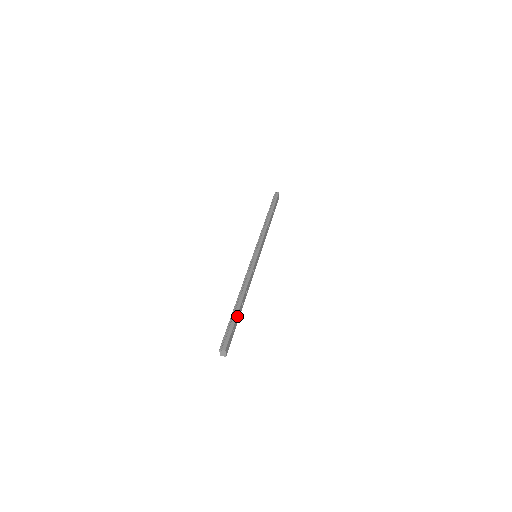
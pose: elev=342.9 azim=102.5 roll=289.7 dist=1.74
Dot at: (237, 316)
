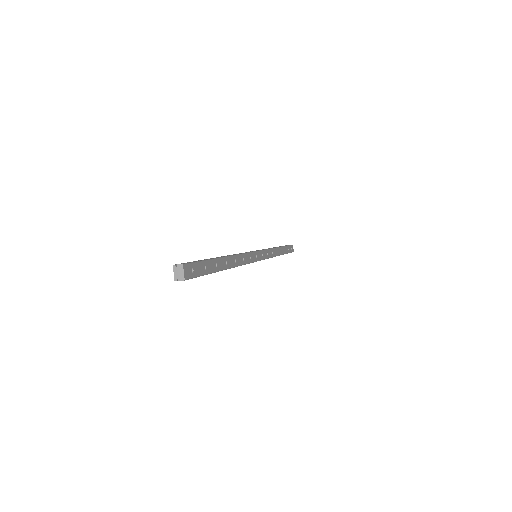
Dot at: (214, 261)
